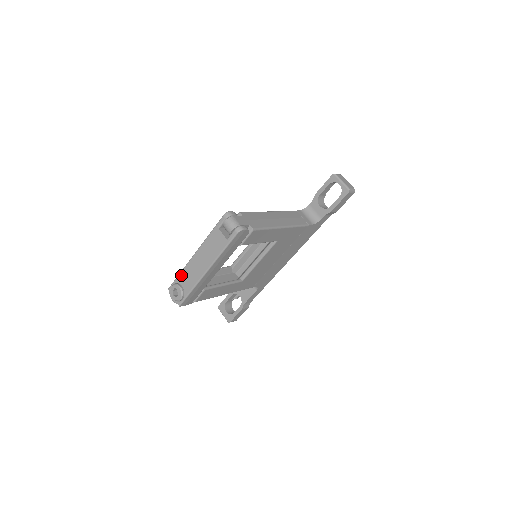
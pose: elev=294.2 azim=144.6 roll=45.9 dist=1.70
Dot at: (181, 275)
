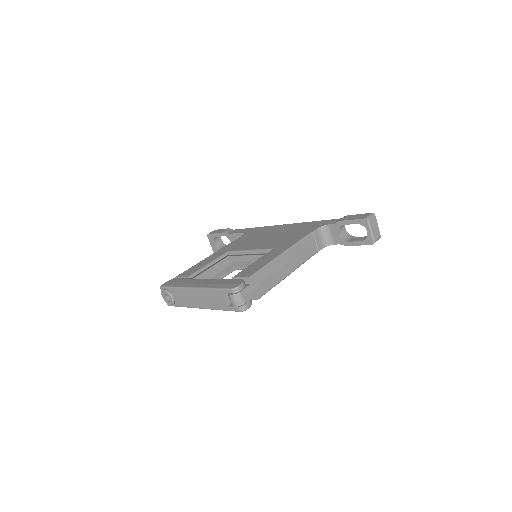
Dot at: (175, 290)
